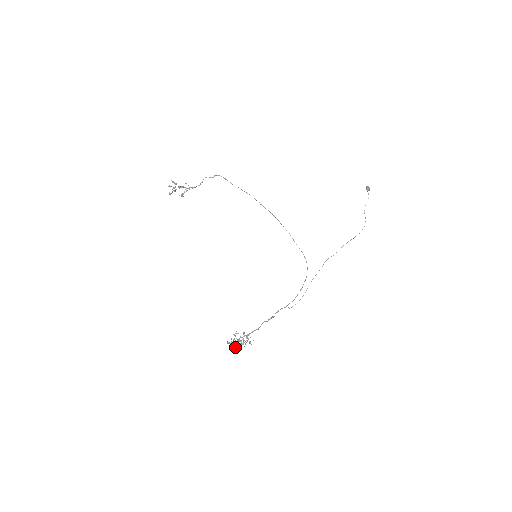
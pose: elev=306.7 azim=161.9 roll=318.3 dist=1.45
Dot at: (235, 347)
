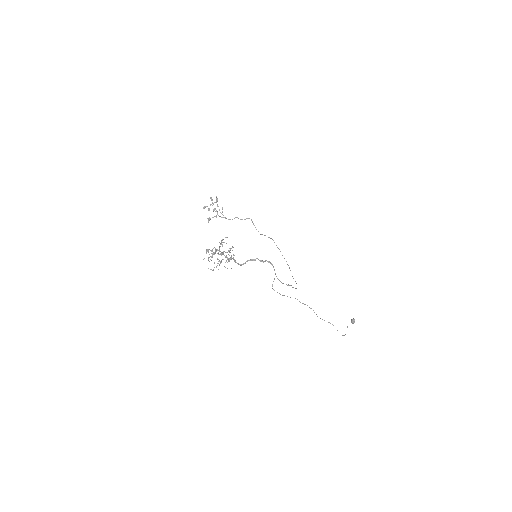
Dot at: (214, 253)
